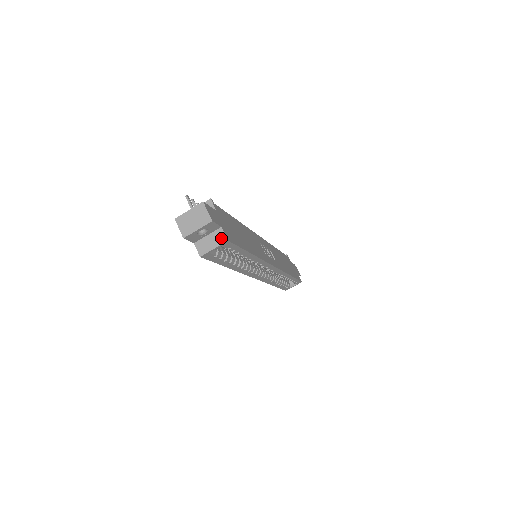
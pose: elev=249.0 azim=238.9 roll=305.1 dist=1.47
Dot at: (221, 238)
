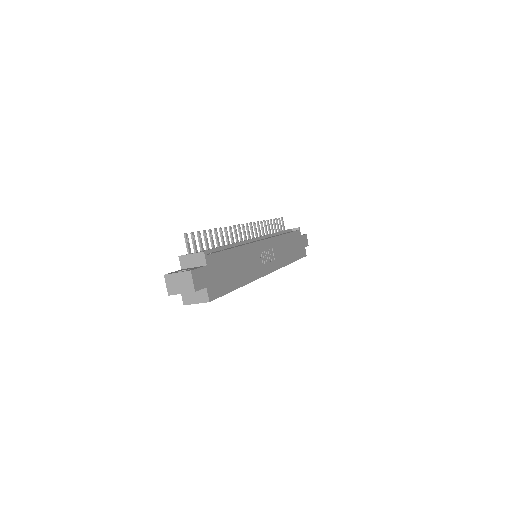
Dot at: (204, 297)
